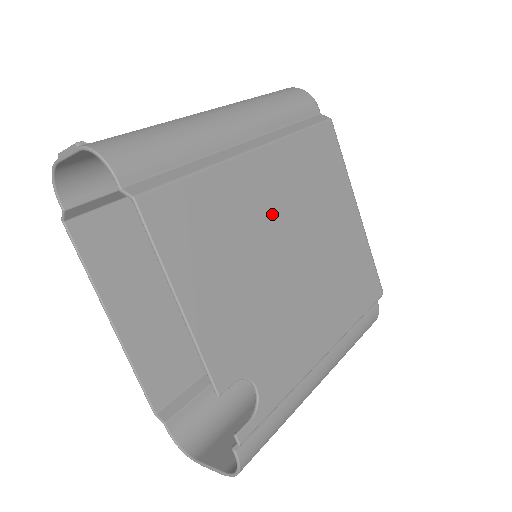
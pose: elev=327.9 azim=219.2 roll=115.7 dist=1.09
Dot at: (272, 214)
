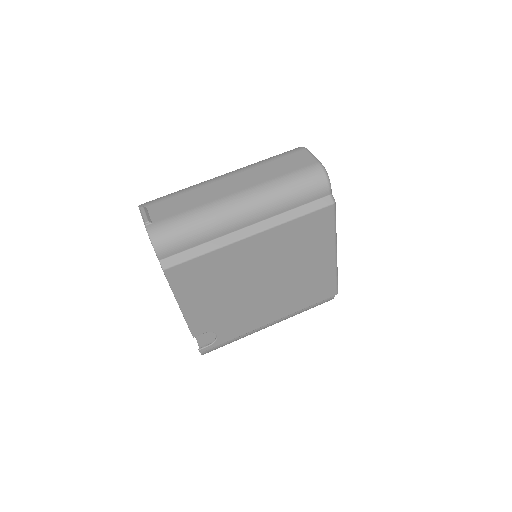
Dot at: (254, 265)
